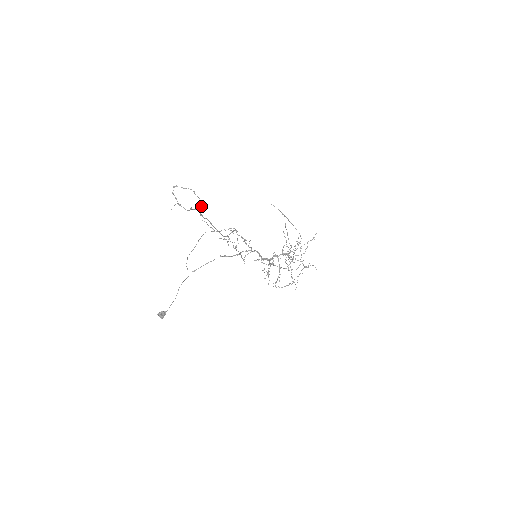
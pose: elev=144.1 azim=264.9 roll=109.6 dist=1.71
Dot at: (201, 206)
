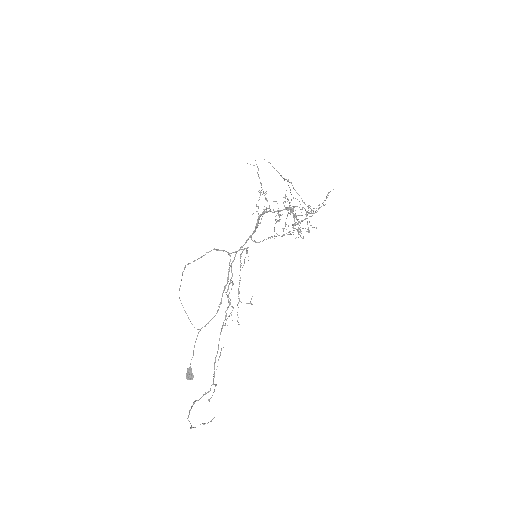
Dot at: (215, 386)
